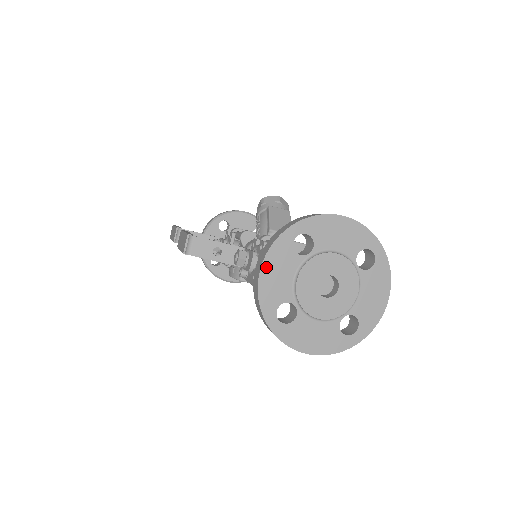
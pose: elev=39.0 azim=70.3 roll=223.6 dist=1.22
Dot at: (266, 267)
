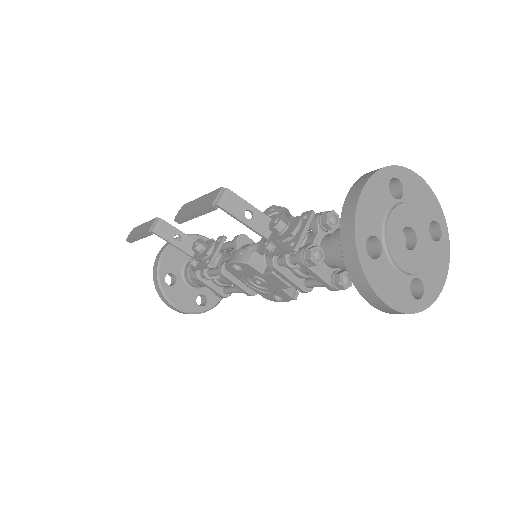
Dot at: (366, 191)
